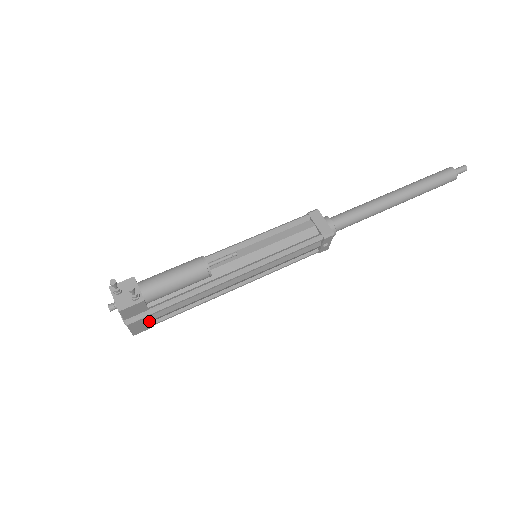
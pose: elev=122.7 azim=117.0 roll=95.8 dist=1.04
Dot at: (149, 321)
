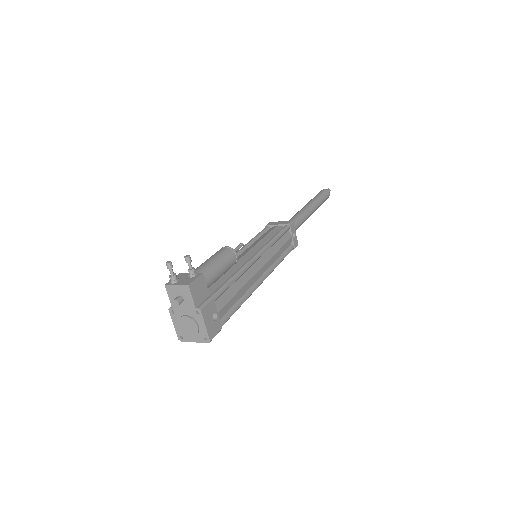
Dot at: (216, 313)
